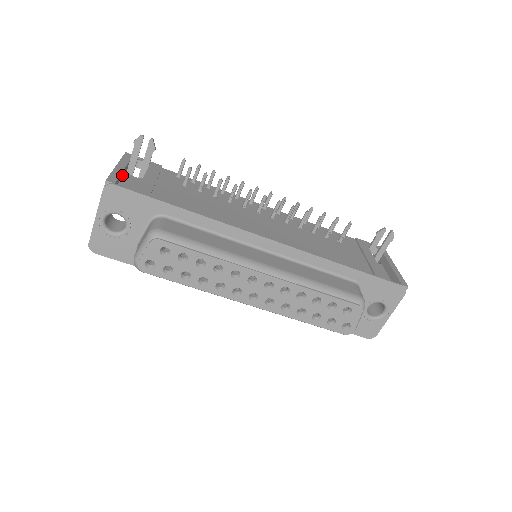
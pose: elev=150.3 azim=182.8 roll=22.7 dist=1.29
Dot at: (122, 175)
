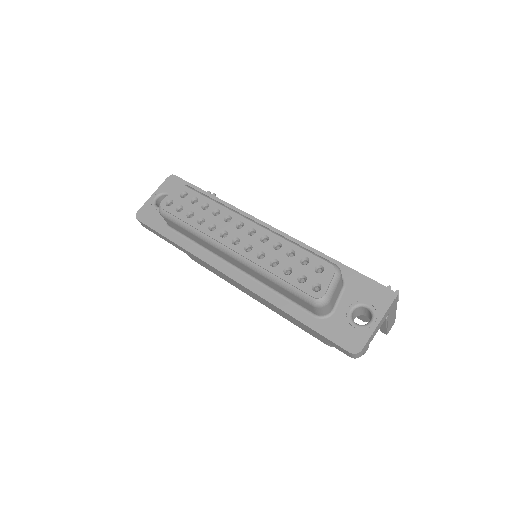
Dot at: occluded
